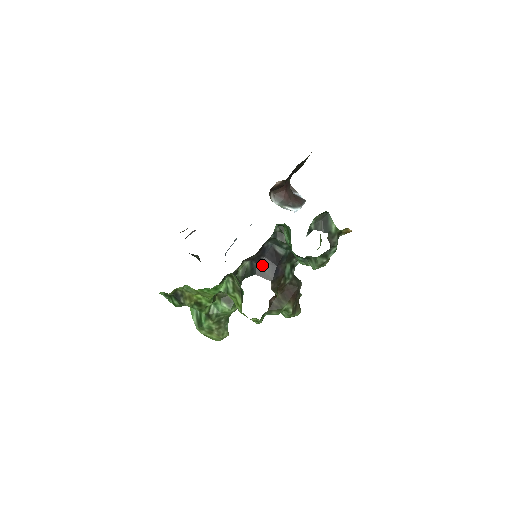
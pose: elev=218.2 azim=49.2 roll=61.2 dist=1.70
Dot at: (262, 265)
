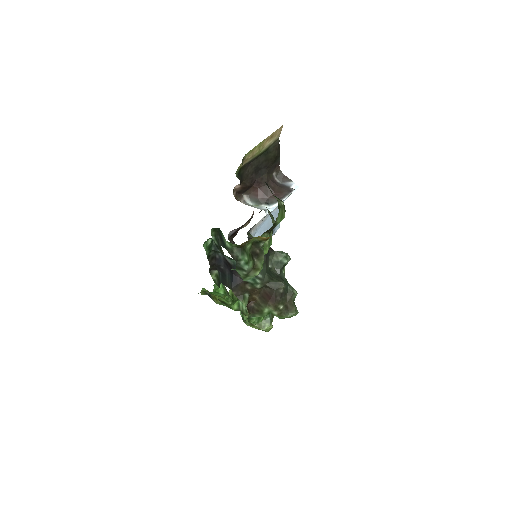
Dot at: (224, 274)
